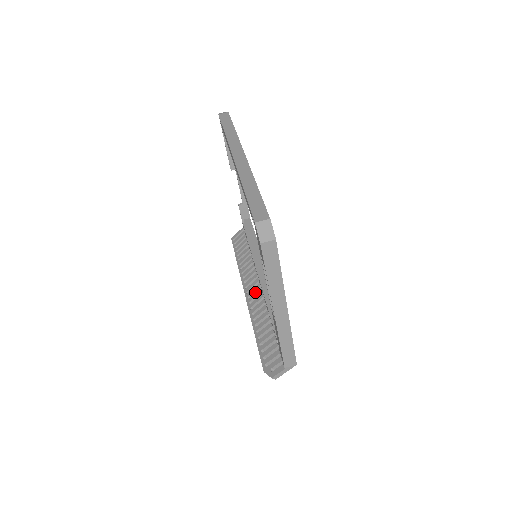
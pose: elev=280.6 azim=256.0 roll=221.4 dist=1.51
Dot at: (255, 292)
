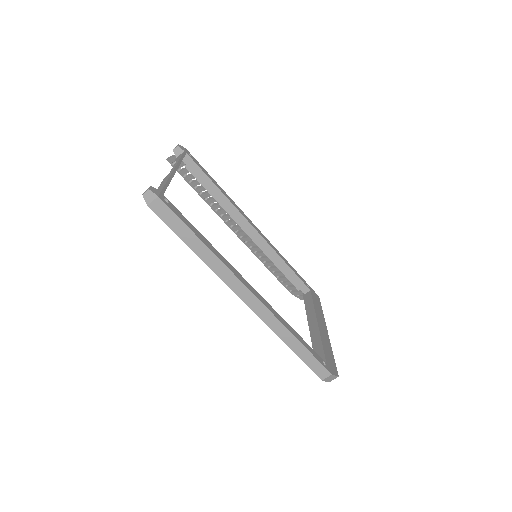
Dot at: (246, 234)
